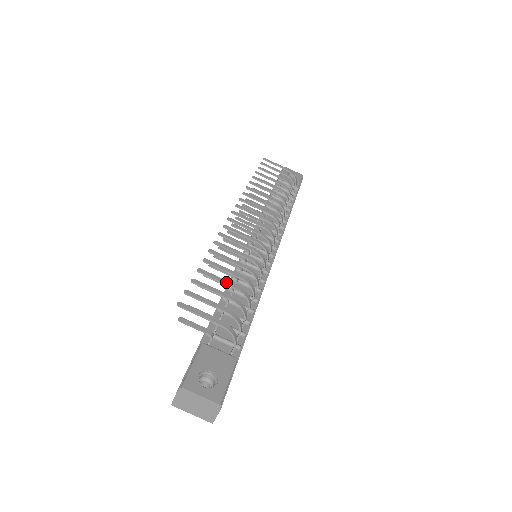
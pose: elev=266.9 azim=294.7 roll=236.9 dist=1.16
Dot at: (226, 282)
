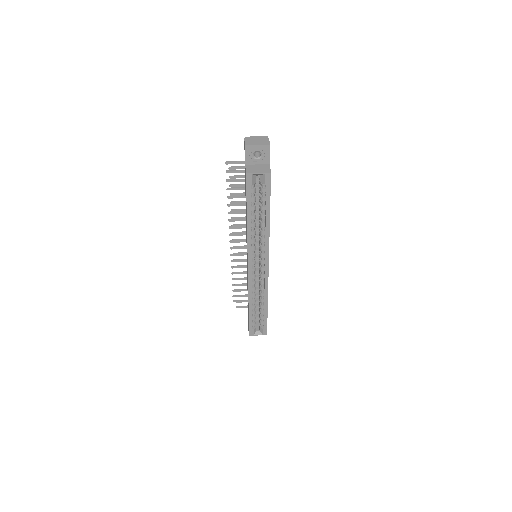
Dot at: (244, 188)
